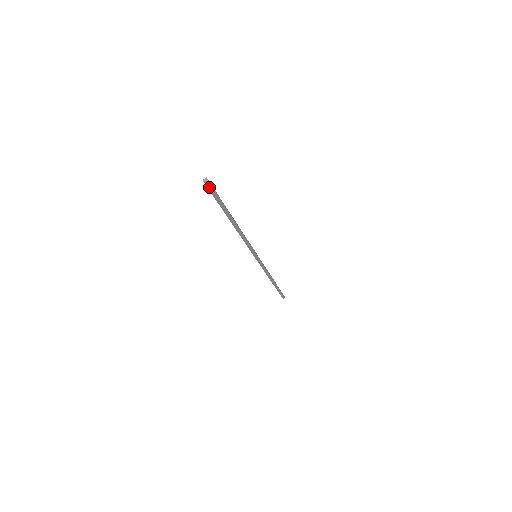
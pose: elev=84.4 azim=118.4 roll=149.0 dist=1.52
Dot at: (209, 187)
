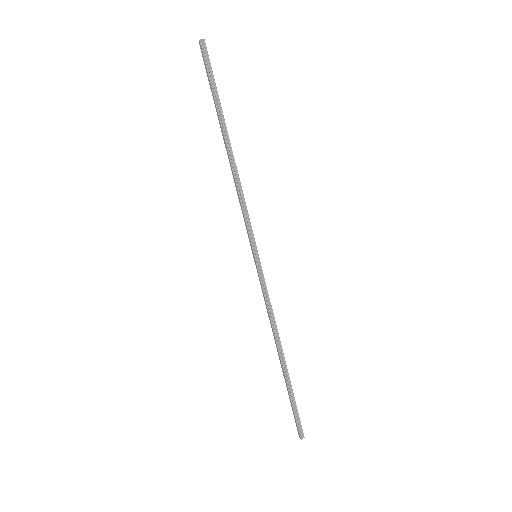
Dot at: (204, 53)
